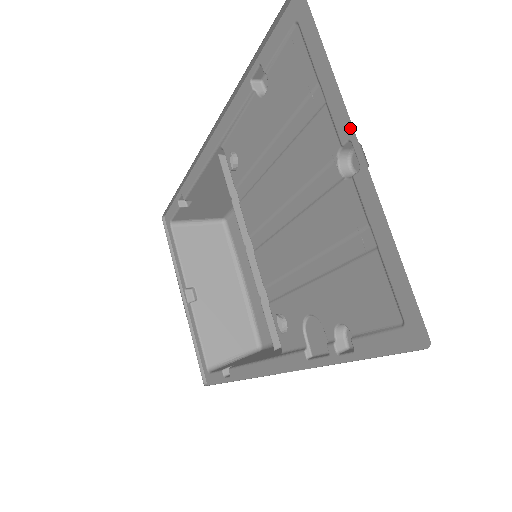
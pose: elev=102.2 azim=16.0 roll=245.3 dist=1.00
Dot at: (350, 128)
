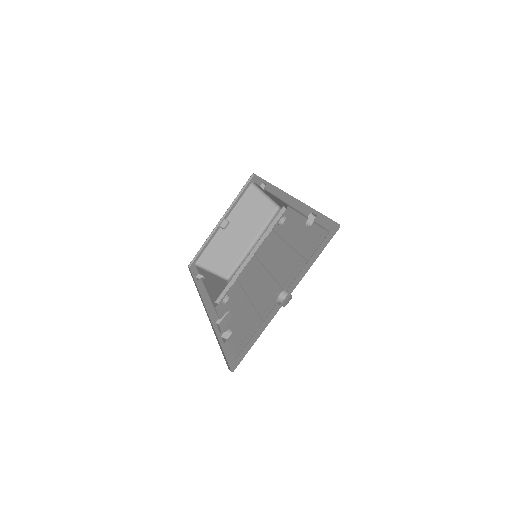
Dot at: (292, 291)
